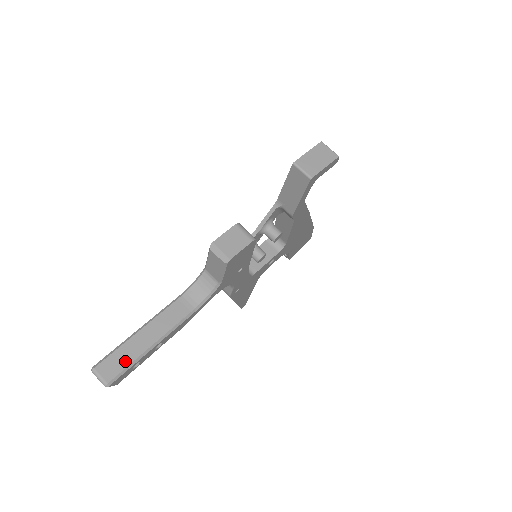
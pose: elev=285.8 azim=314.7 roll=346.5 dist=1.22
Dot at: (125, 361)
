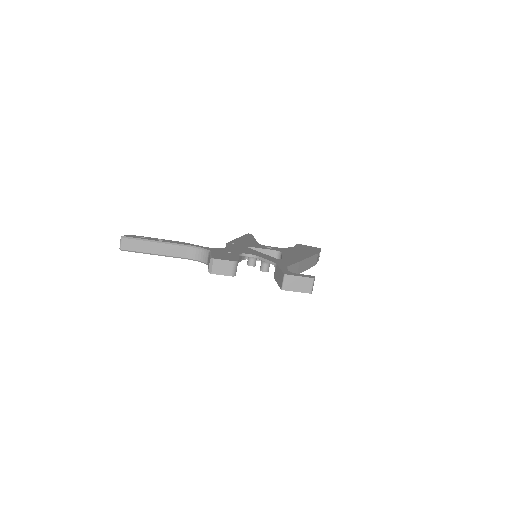
Dot at: (137, 248)
